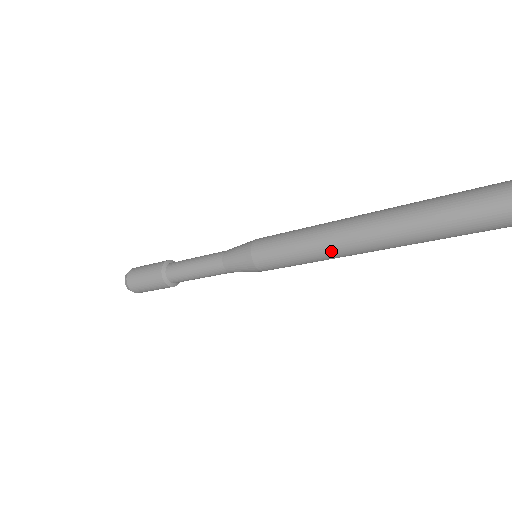
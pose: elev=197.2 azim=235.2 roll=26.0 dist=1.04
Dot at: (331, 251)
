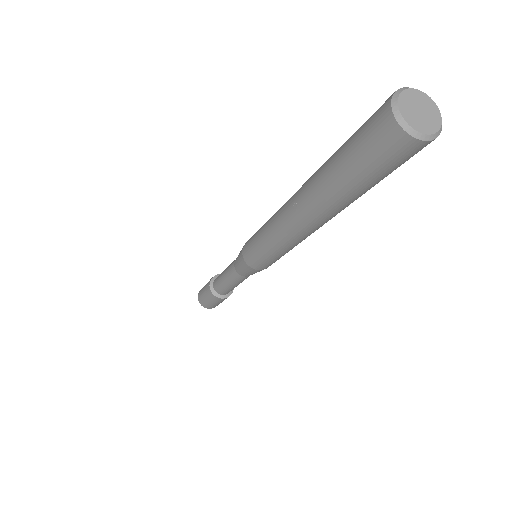
Dot at: (275, 221)
